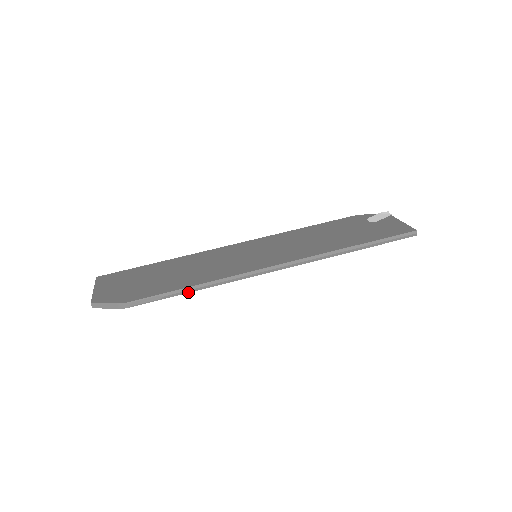
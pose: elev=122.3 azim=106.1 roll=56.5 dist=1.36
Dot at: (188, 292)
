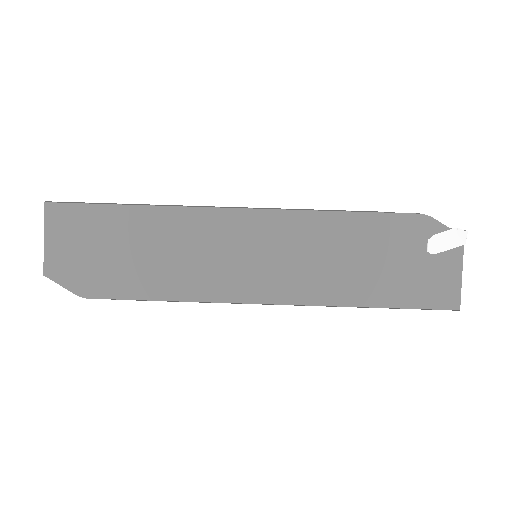
Dot at: (159, 300)
